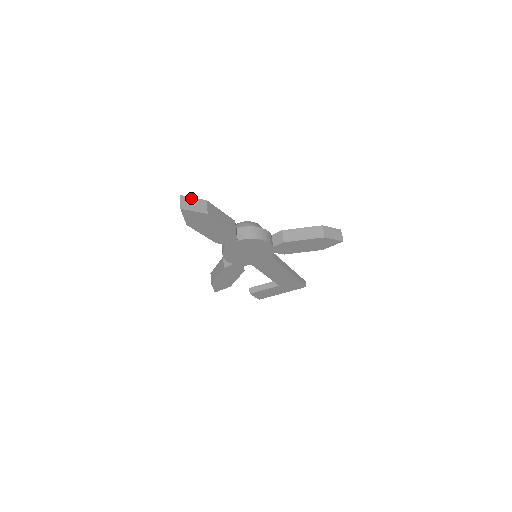
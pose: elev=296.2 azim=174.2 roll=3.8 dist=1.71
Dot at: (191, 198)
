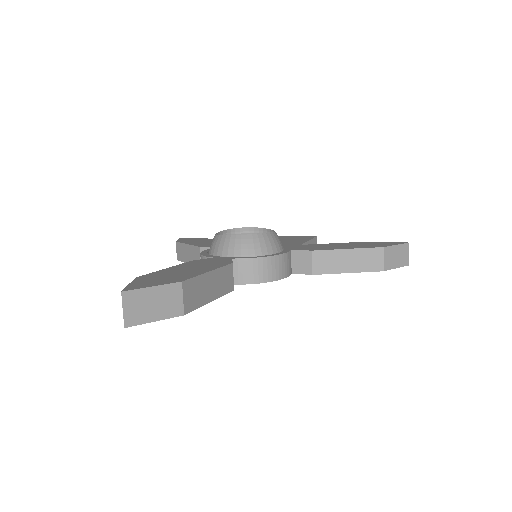
Dot at: (147, 290)
